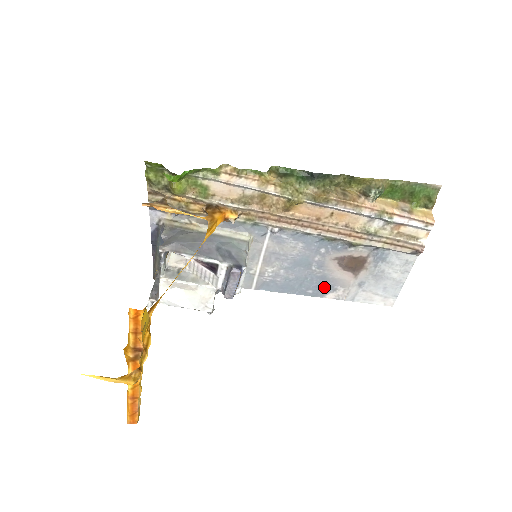
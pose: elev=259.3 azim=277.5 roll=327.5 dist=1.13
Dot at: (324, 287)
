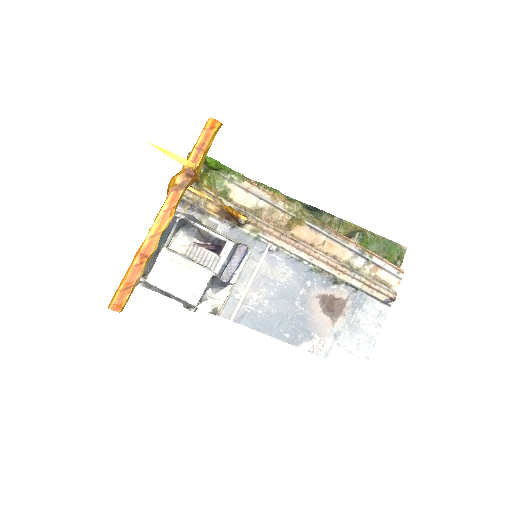
Dot at: (301, 332)
